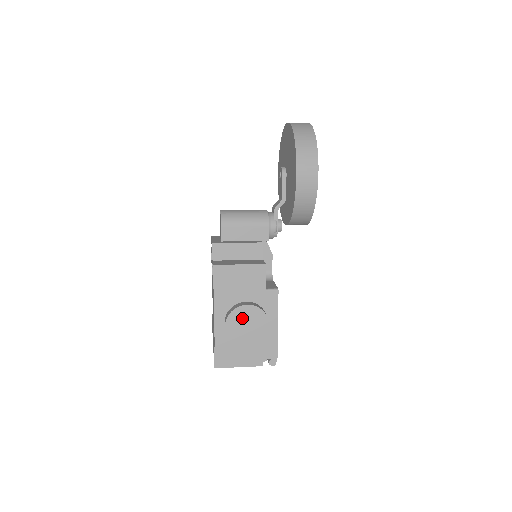
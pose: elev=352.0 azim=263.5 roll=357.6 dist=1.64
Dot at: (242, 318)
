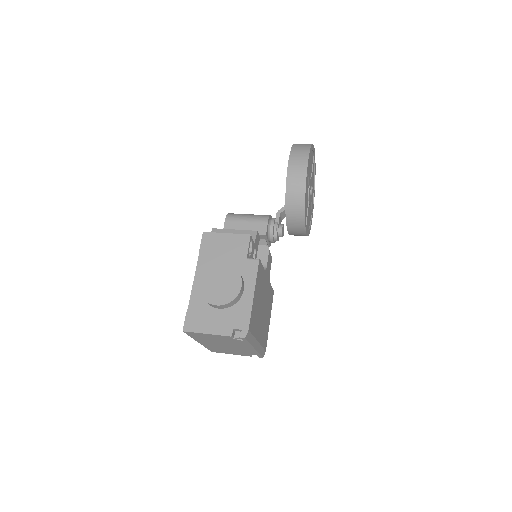
Dot at: (217, 276)
